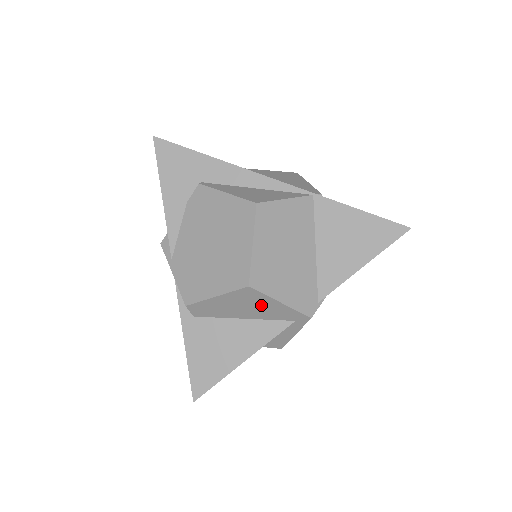
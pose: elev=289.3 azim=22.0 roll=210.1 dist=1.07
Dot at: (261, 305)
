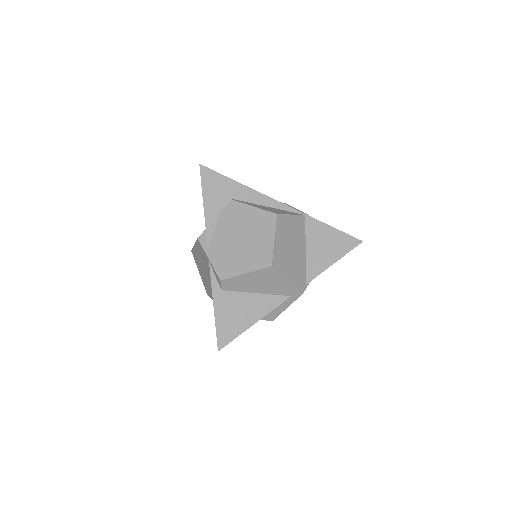
Dot at: (273, 282)
